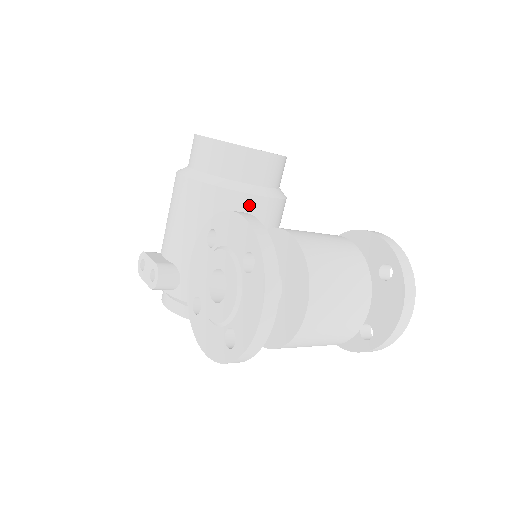
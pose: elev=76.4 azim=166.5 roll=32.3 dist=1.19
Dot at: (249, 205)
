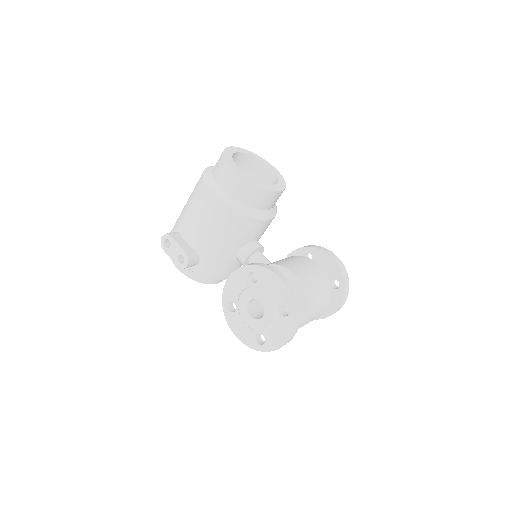
Dot at: (260, 226)
